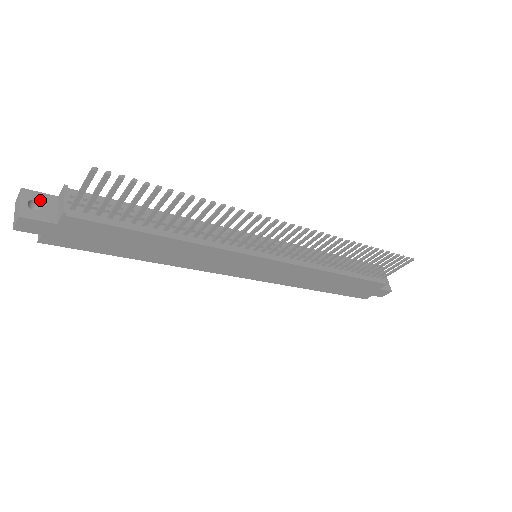
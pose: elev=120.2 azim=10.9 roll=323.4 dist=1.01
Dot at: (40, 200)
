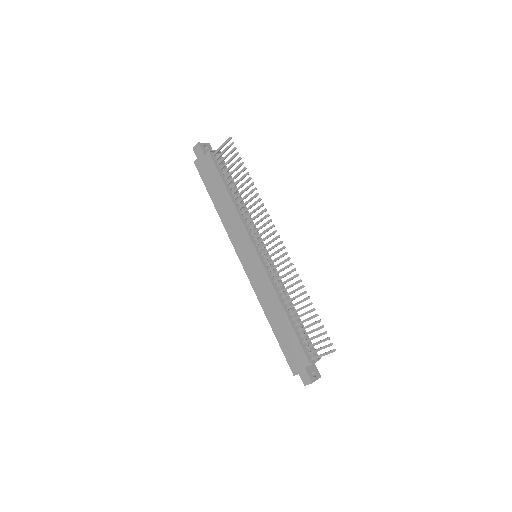
Dot at: (209, 149)
